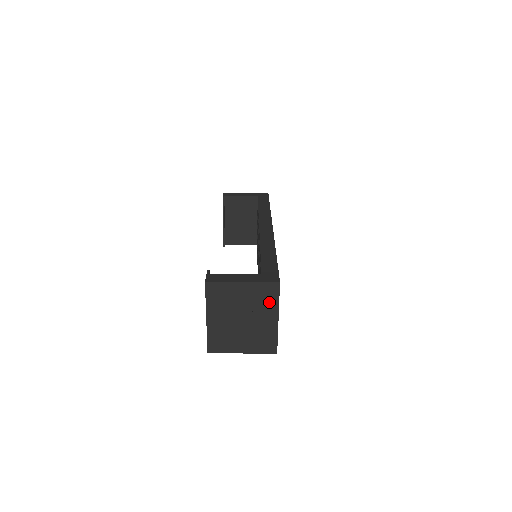
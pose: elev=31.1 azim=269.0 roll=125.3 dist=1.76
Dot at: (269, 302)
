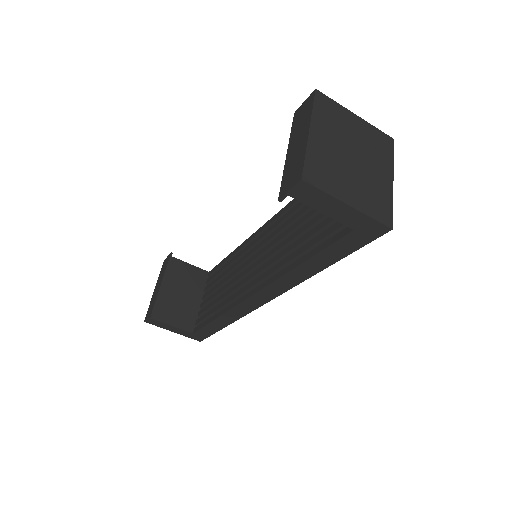
Dot at: (383, 154)
